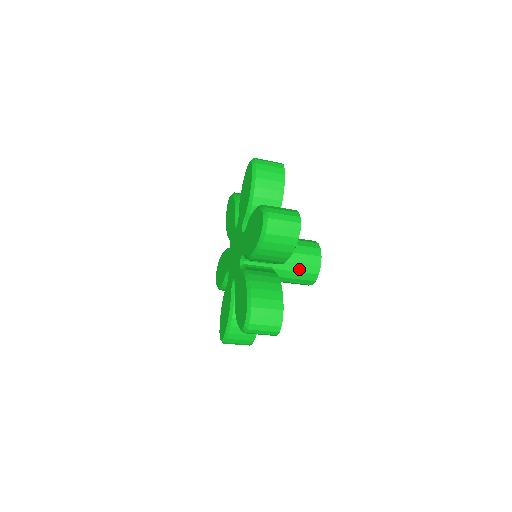
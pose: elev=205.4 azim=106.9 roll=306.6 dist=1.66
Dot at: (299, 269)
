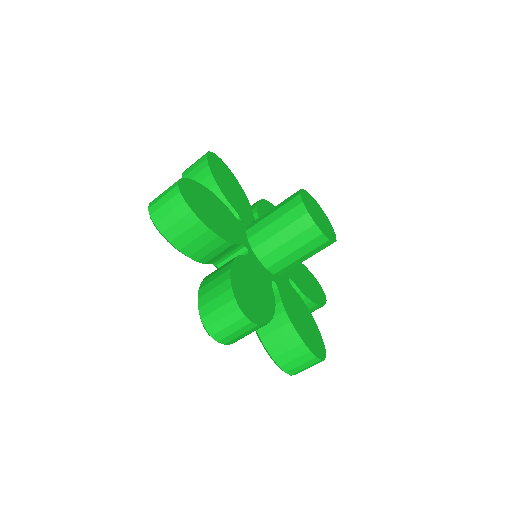
Dot at: (277, 209)
